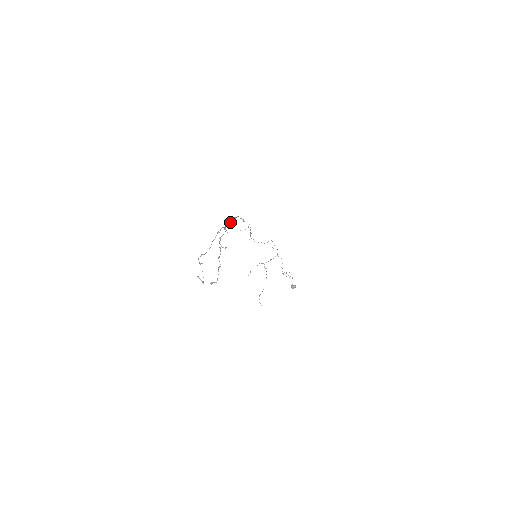
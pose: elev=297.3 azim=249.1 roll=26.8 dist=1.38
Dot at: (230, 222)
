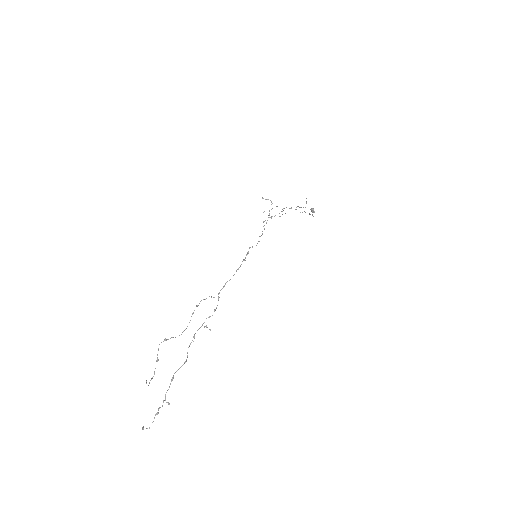
Dot at: occluded
